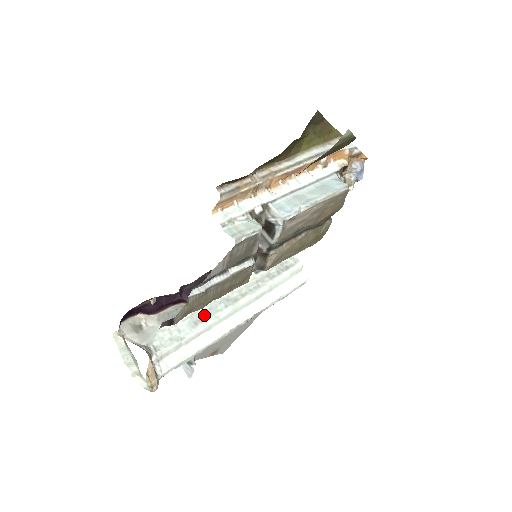
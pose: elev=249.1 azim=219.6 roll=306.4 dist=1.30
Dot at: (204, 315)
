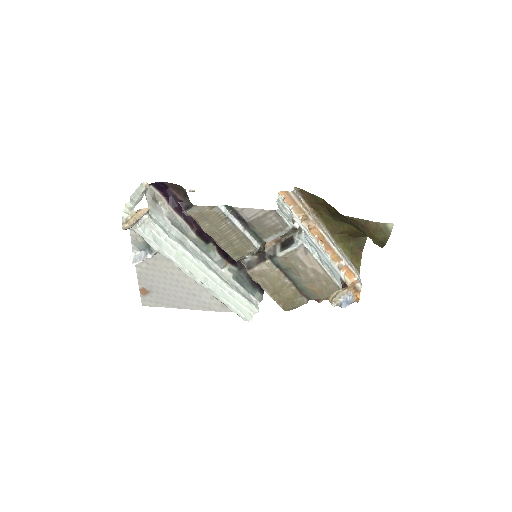
Dot at: (189, 247)
